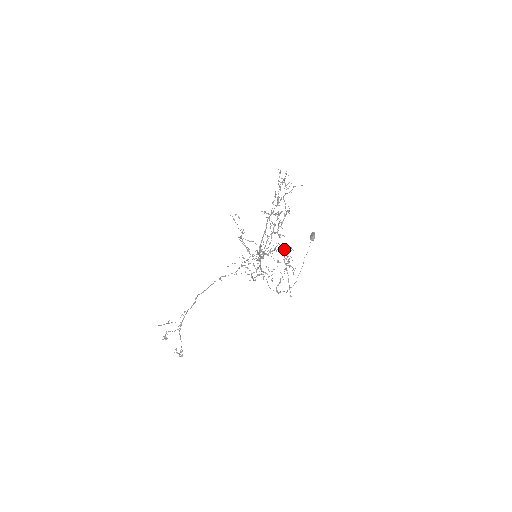
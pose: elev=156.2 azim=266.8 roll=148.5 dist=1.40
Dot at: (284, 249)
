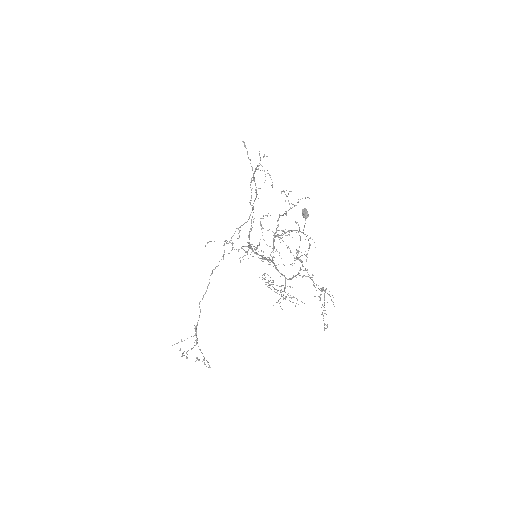
Dot at: occluded
